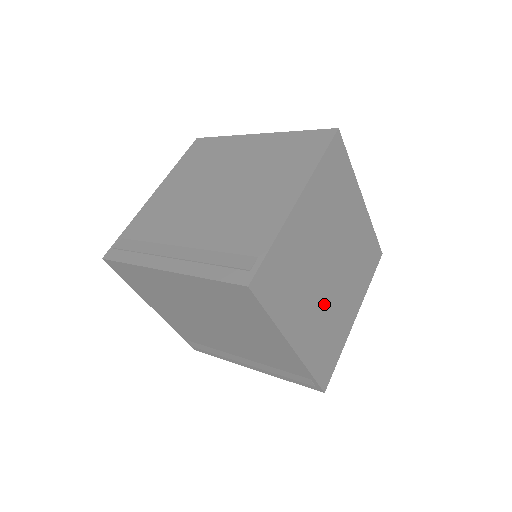
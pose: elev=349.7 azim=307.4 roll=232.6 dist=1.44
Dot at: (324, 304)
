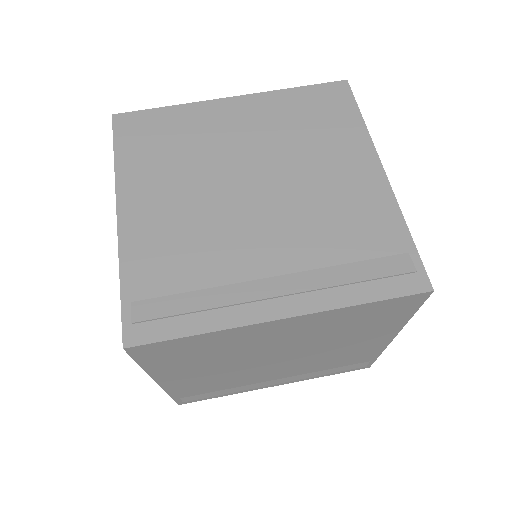
Dot at: occluded
